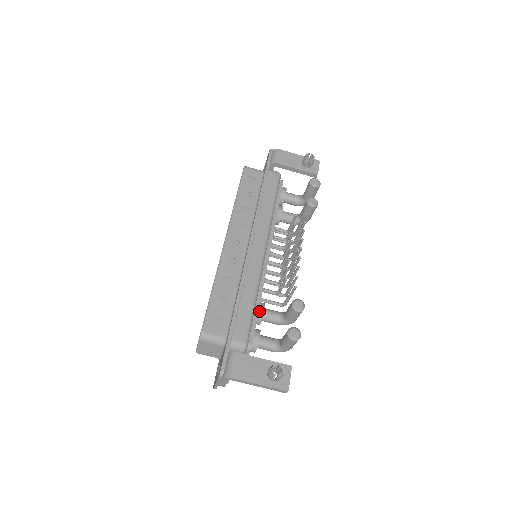
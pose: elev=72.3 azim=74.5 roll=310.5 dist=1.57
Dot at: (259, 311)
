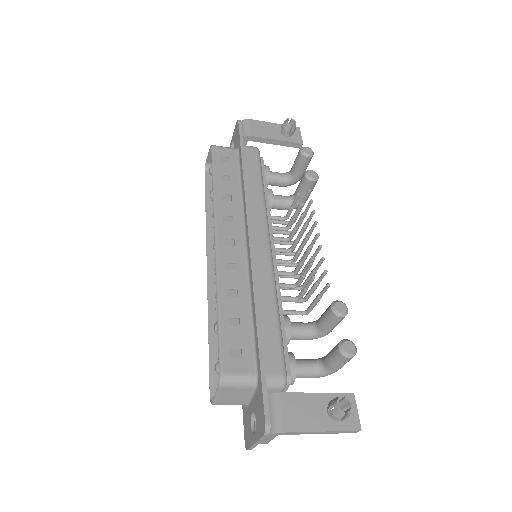
Dot at: (284, 327)
